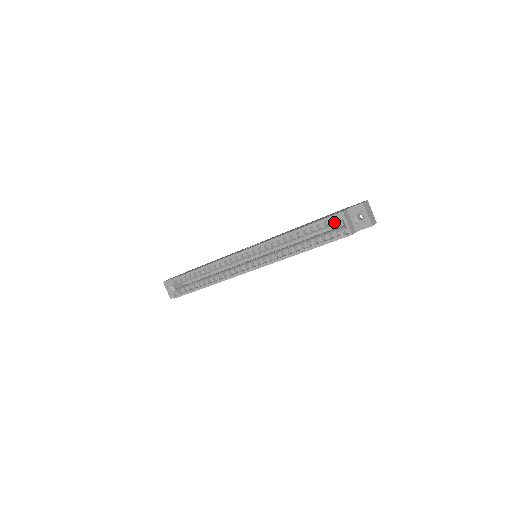
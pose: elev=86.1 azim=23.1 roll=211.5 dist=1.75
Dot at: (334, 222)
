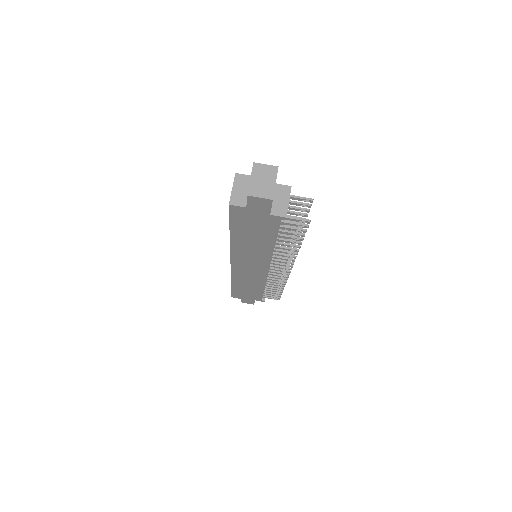
Dot at: occluded
